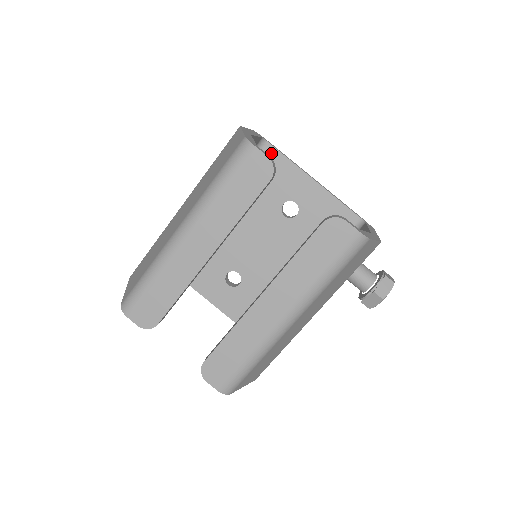
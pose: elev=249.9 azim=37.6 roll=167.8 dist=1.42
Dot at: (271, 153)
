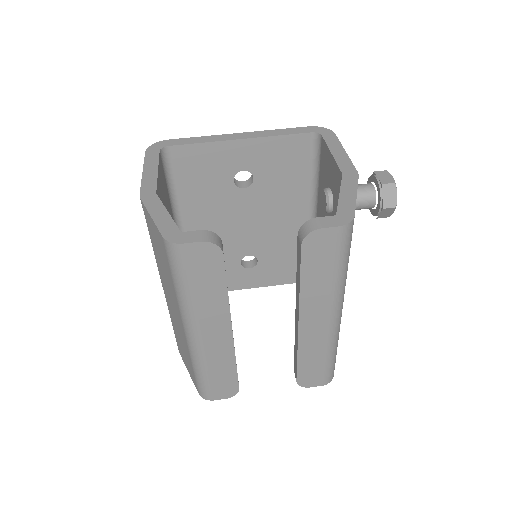
Dot at: (180, 152)
